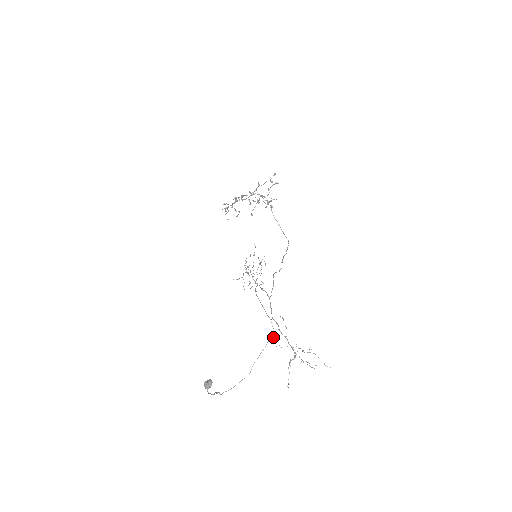
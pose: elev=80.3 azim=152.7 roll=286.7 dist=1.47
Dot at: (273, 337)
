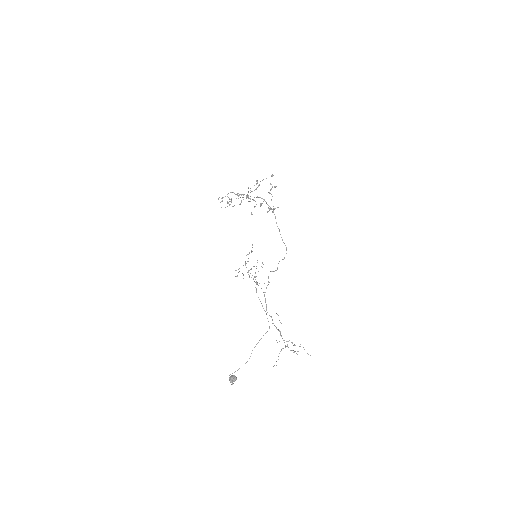
Dot at: occluded
